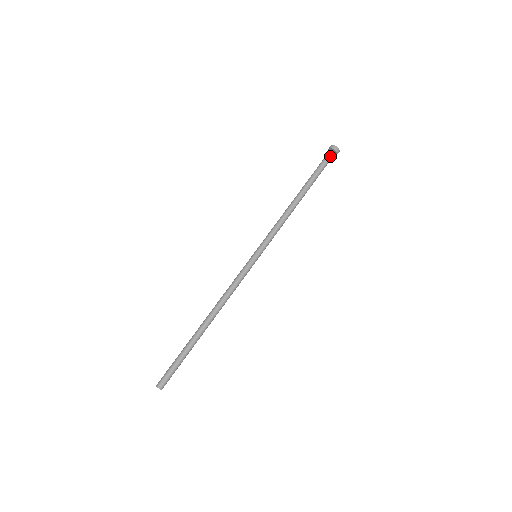
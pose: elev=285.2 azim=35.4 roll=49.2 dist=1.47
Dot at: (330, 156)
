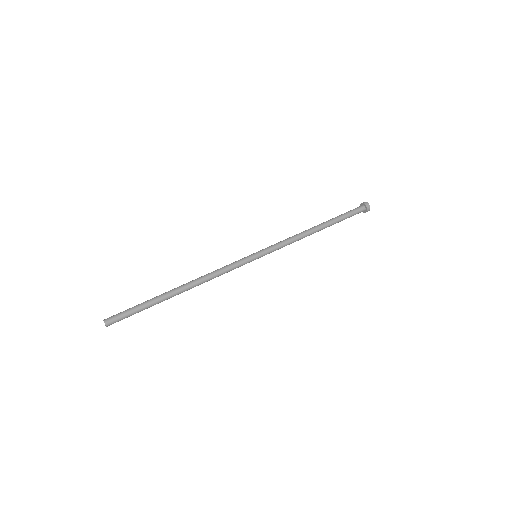
Dot at: (359, 208)
